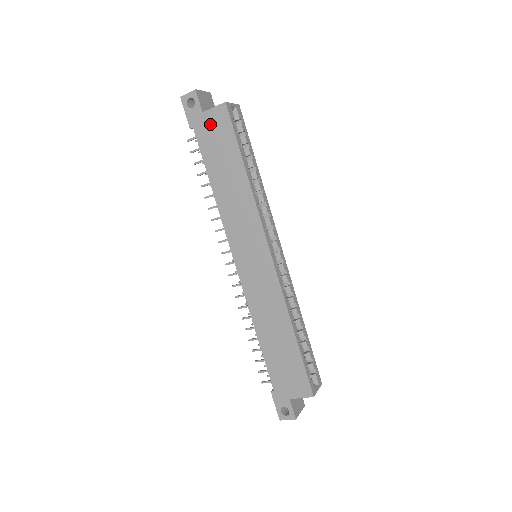
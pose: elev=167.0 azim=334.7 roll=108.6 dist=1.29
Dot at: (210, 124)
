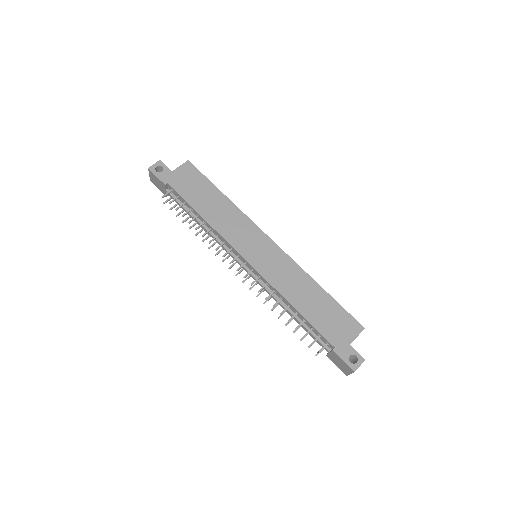
Dot at: (181, 176)
